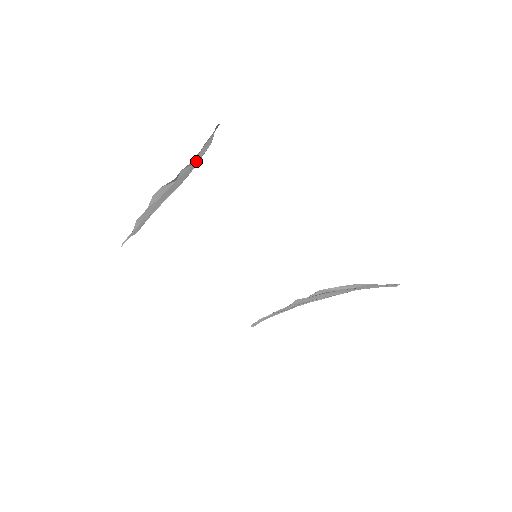
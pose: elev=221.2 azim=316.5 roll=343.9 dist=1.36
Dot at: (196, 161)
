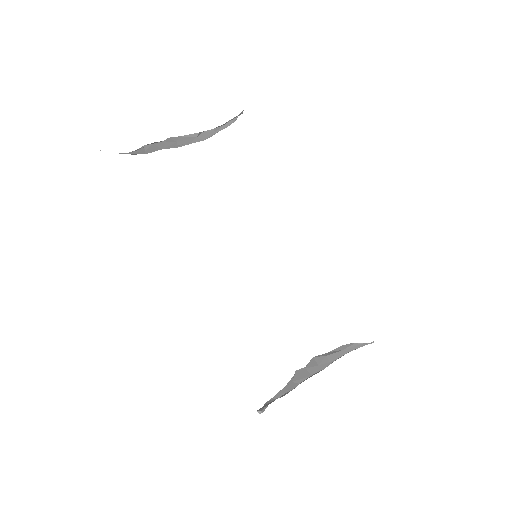
Dot at: (218, 131)
